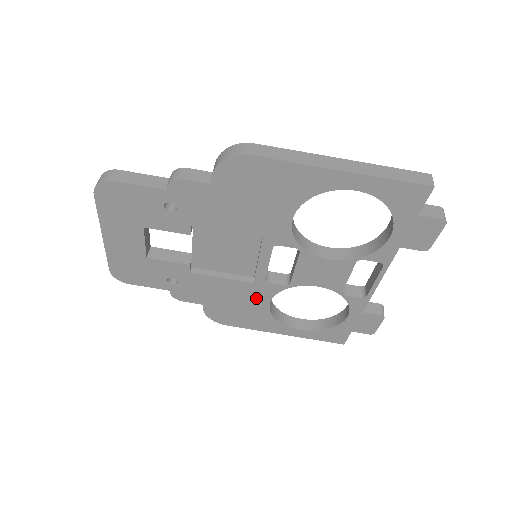
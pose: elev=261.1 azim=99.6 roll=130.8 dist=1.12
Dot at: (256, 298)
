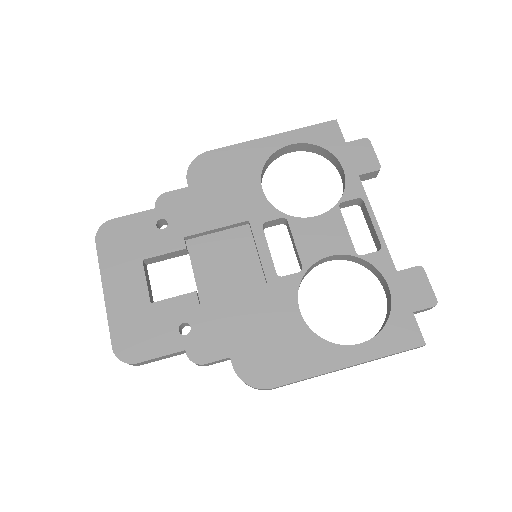
Dot at: (282, 310)
